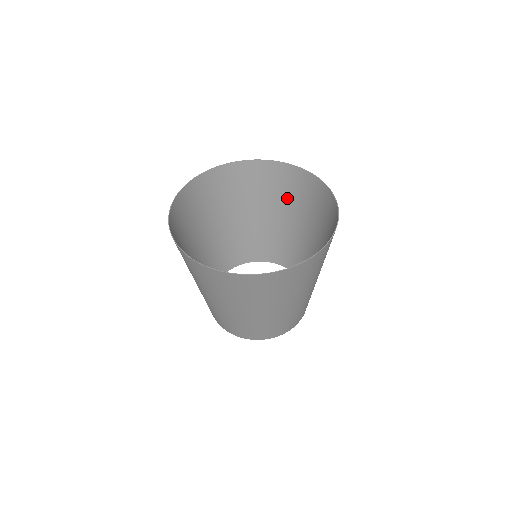
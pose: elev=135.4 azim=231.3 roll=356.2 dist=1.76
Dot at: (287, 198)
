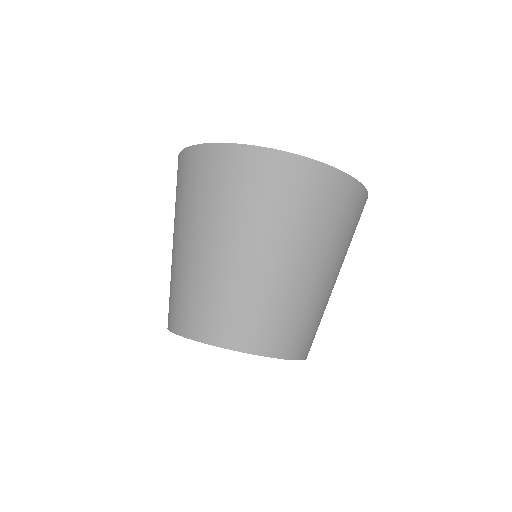
Dot at: occluded
